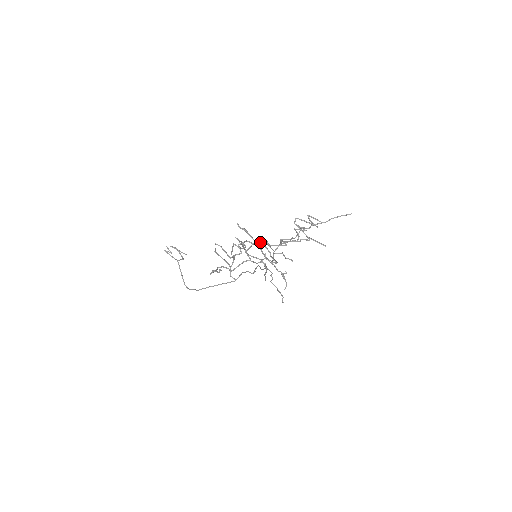
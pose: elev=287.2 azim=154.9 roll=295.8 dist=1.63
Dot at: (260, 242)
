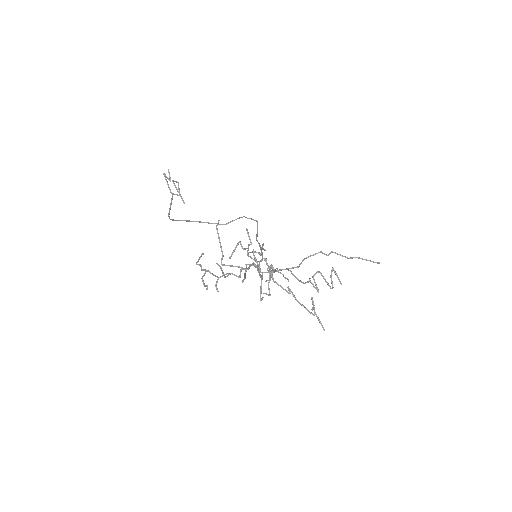
Dot at: (266, 272)
